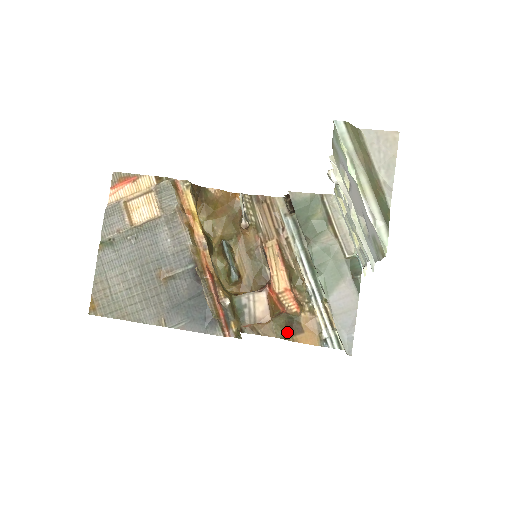
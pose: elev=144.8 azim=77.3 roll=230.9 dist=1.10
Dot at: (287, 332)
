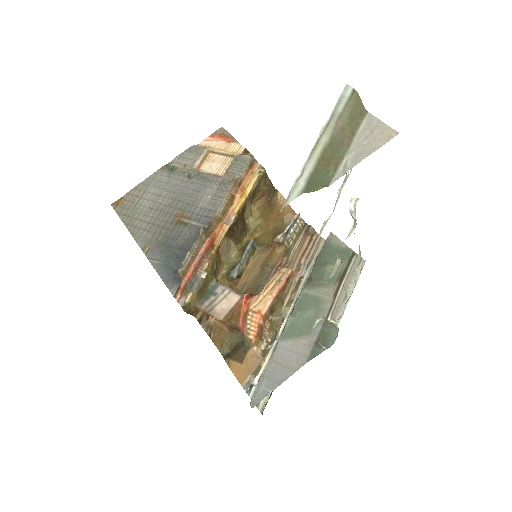
Dot at: (231, 353)
